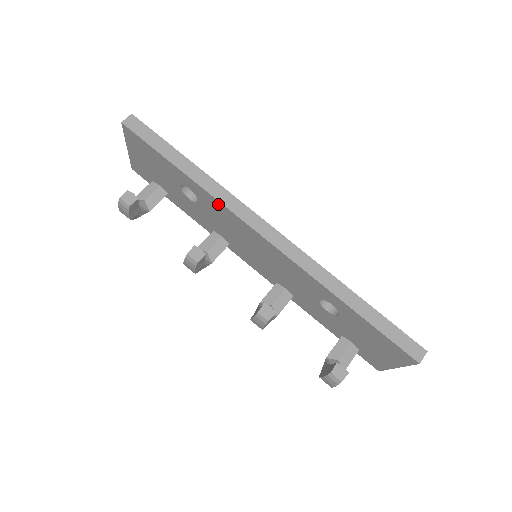
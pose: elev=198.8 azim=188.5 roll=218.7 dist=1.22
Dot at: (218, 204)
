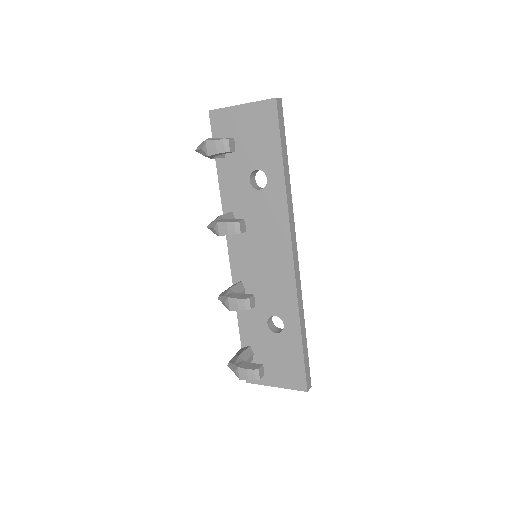
Dot at: (283, 209)
